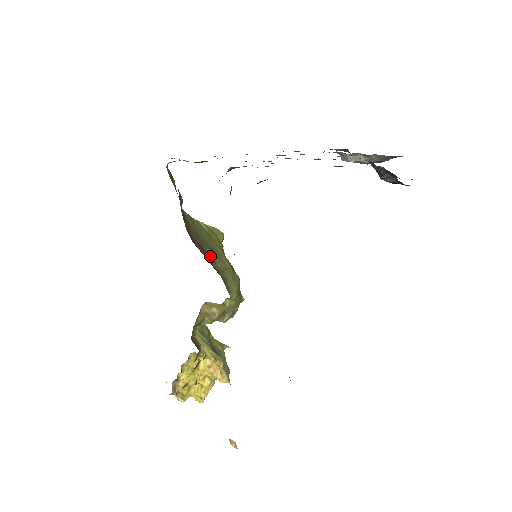
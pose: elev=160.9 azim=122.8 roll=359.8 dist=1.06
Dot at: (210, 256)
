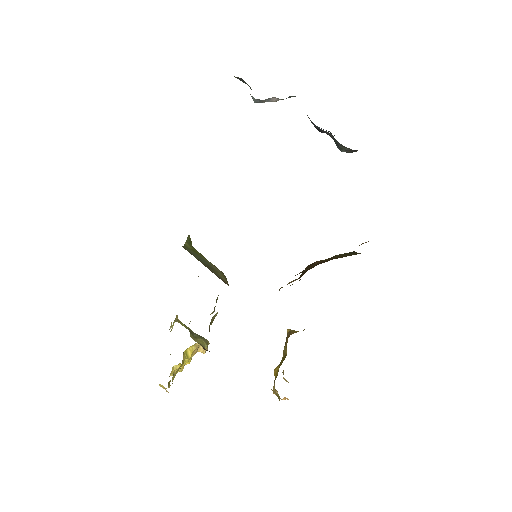
Dot at: occluded
